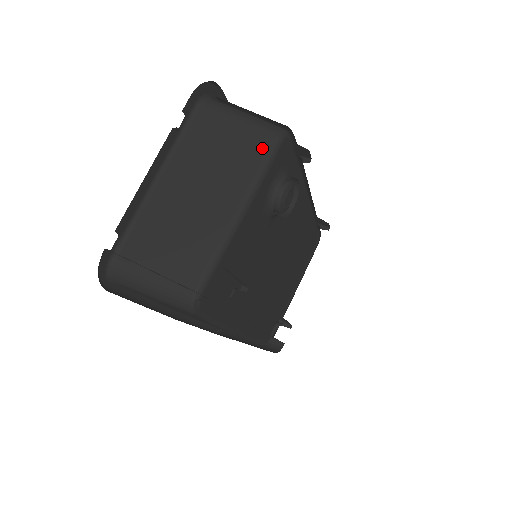
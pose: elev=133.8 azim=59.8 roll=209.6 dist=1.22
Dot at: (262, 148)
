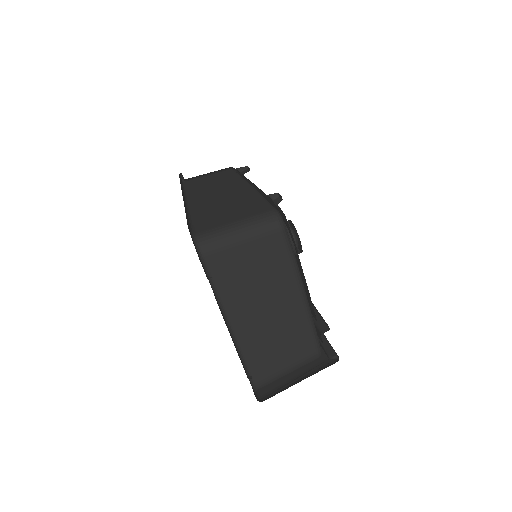
Dot at: (280, 244)
